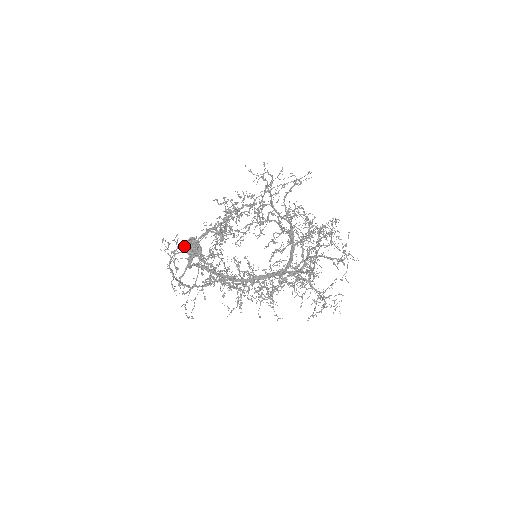
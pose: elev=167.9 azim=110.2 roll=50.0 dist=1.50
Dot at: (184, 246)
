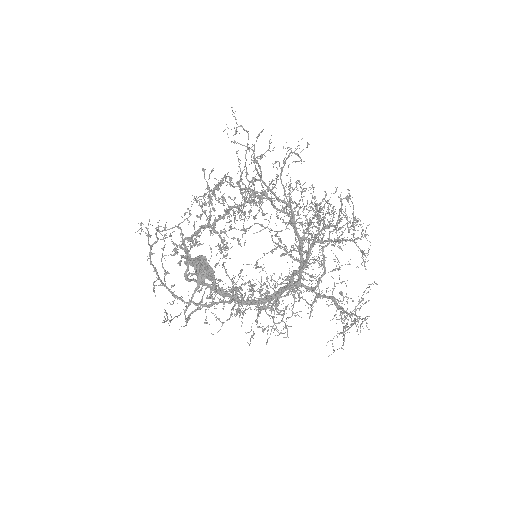
Dot at: (191, 264)
